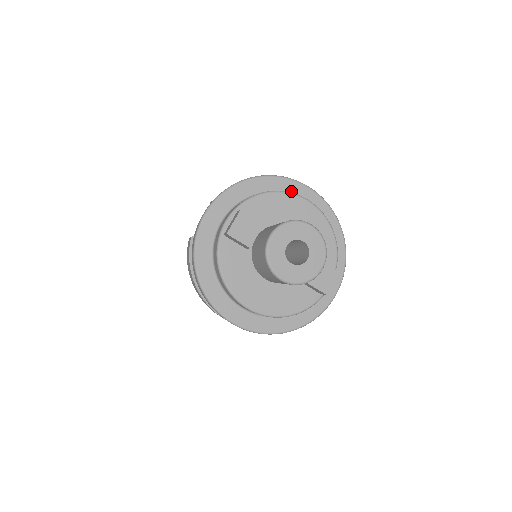
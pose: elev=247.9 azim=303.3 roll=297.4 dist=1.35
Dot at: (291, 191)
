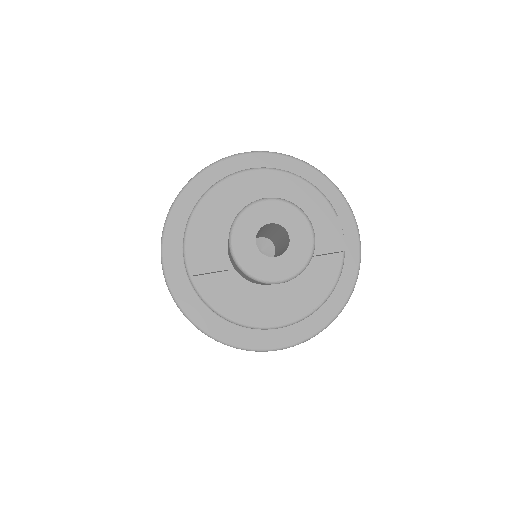
Dot at: (229, 173)
